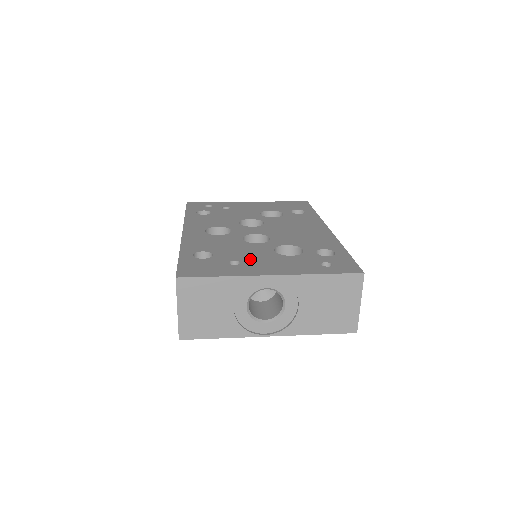
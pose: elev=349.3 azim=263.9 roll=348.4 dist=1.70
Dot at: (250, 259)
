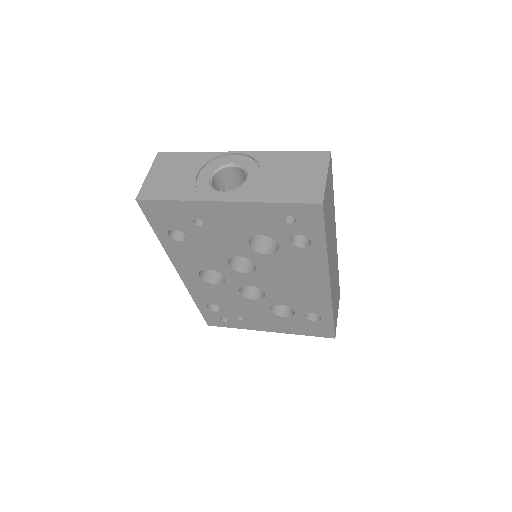
Dot at: occluded
